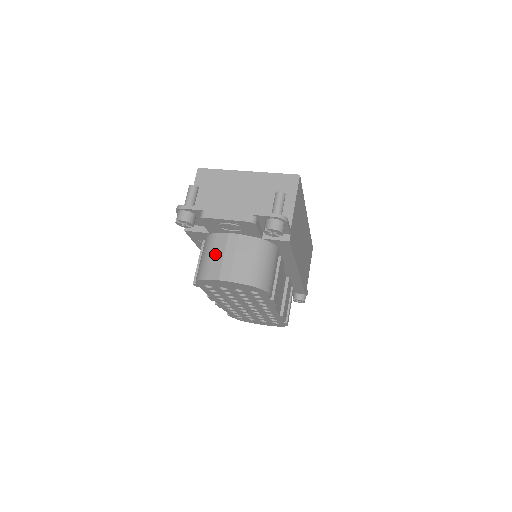
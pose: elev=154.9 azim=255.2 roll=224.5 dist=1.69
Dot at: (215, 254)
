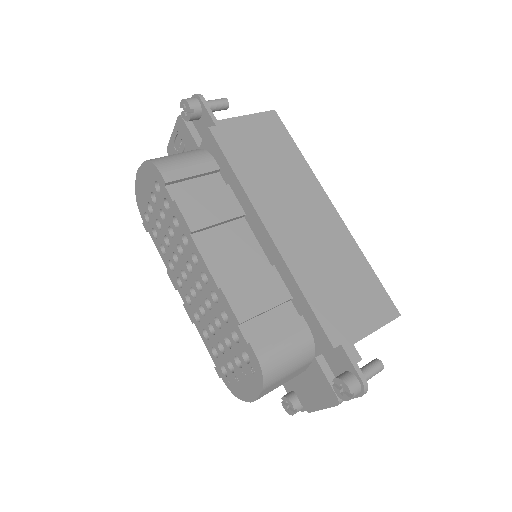
Dot at: occluded
